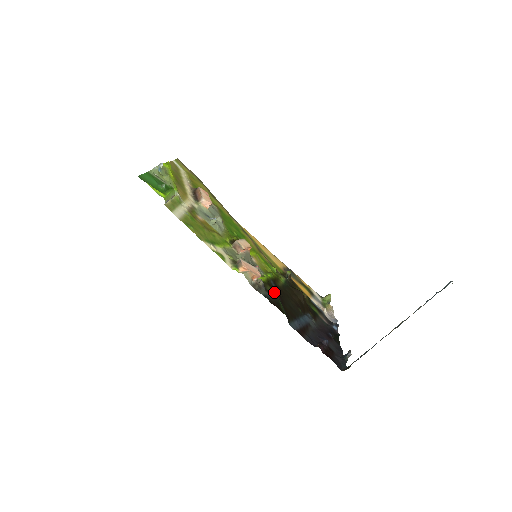
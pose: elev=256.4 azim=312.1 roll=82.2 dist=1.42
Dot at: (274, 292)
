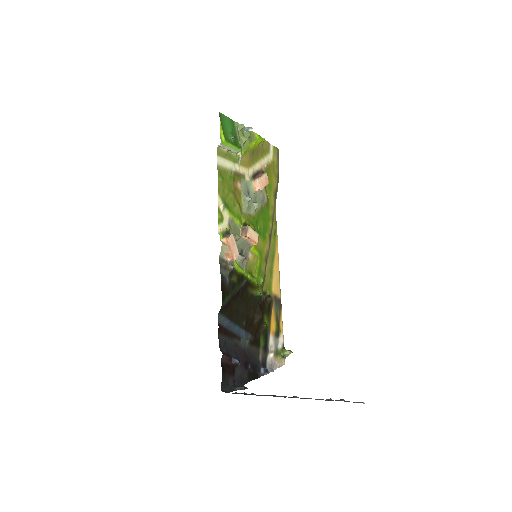
Dot at: (236, 285)
